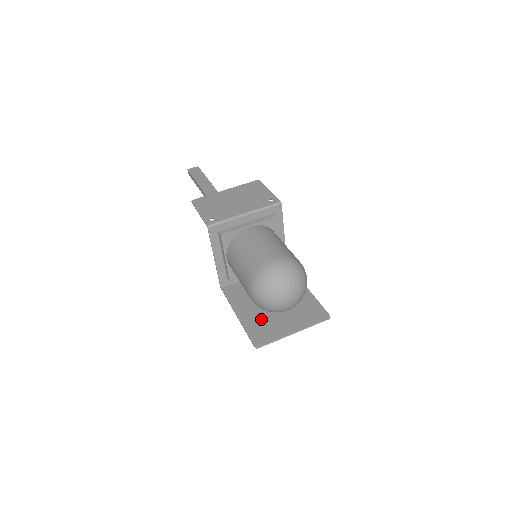
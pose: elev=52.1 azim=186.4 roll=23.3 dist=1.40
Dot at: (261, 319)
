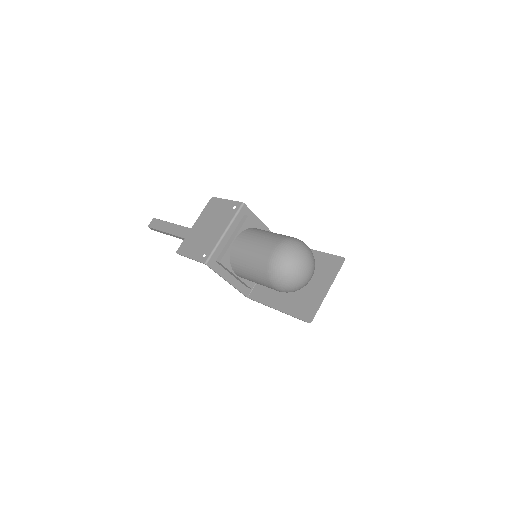
Dot at: (296, 299)
